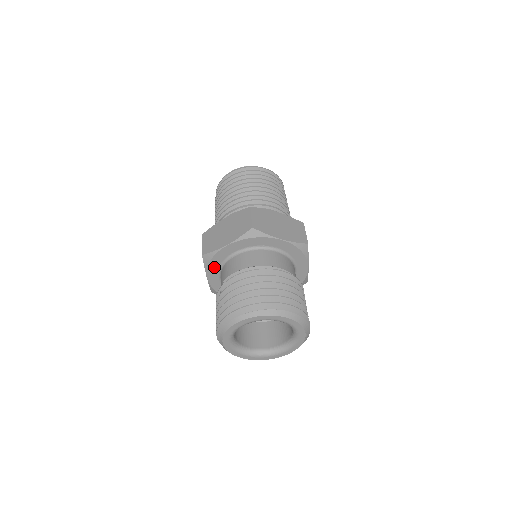
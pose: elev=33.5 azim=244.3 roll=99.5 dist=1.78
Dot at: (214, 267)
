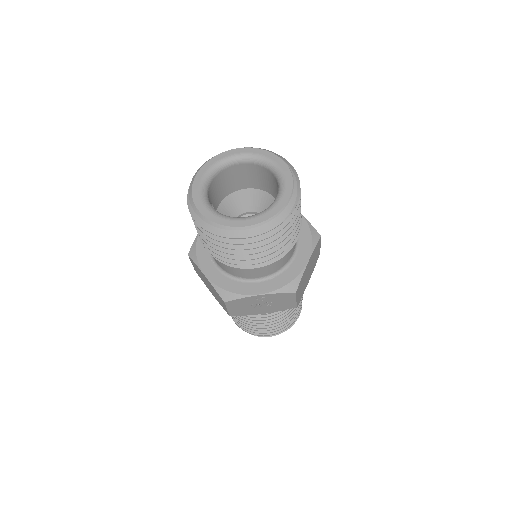
Dot at: (204, 257)
